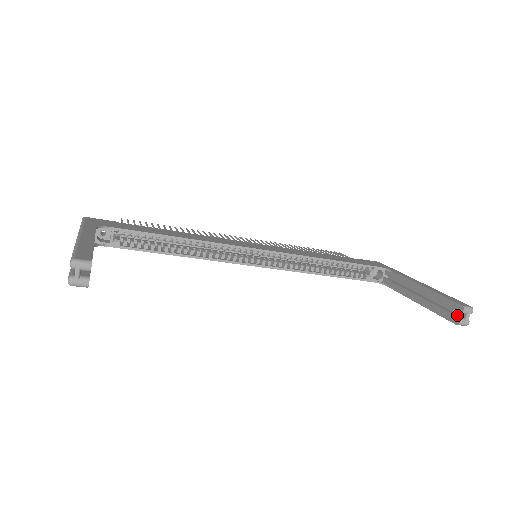
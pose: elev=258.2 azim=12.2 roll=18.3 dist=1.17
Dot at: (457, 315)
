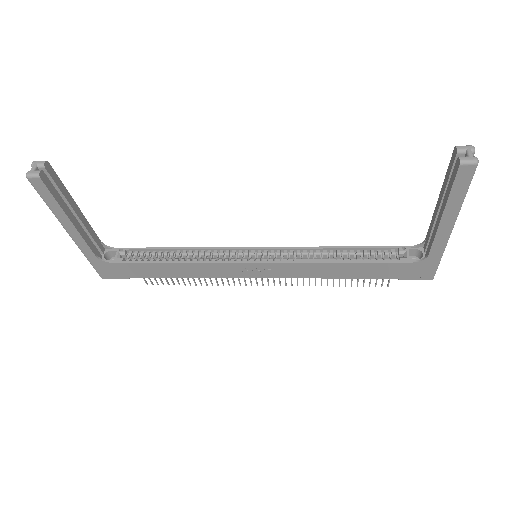
Dot at: occluded
